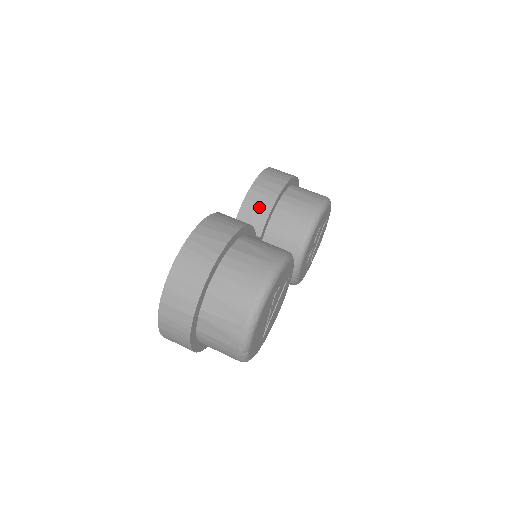
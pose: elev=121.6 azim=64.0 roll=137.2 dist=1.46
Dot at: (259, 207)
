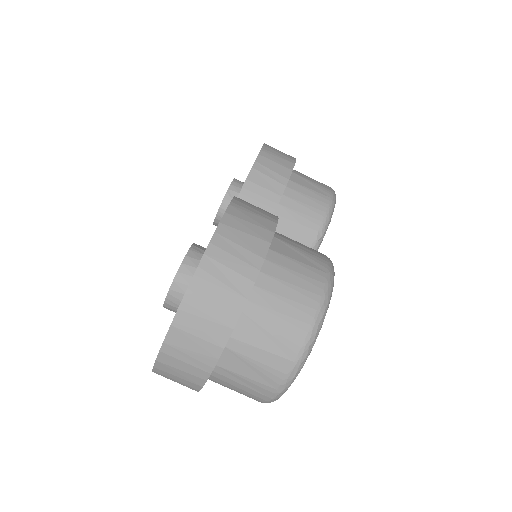
Dot at: (265, 193)
